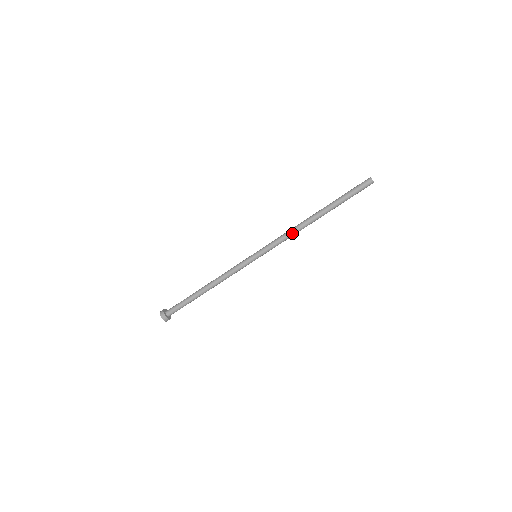
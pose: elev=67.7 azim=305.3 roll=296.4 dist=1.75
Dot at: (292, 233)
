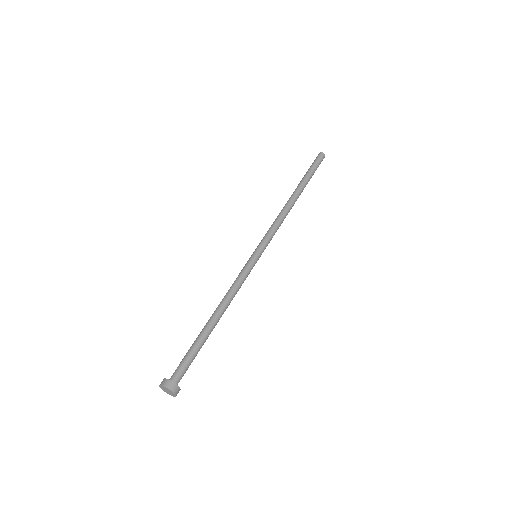
Dot at: (279, 216)
